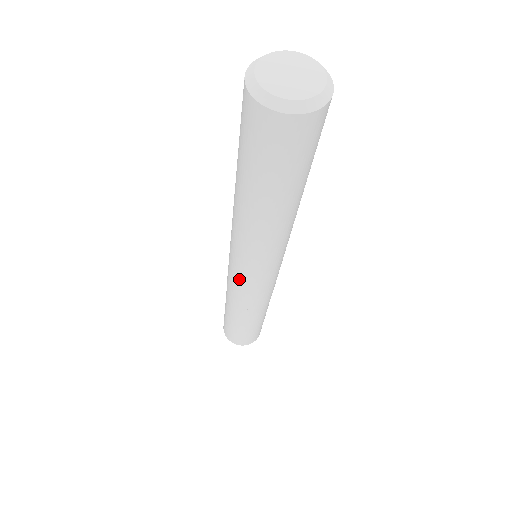
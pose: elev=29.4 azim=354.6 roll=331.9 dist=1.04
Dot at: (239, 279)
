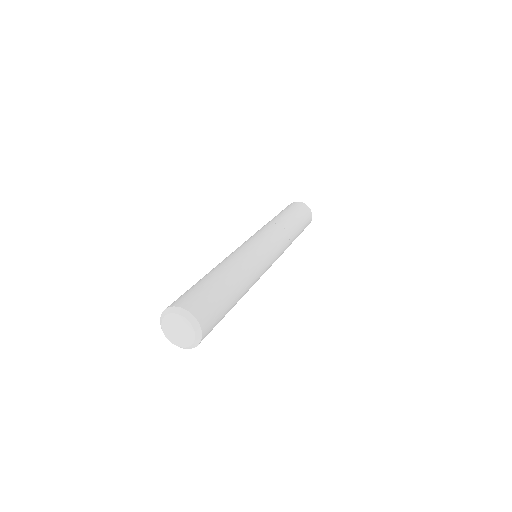
Dot at: occluded
